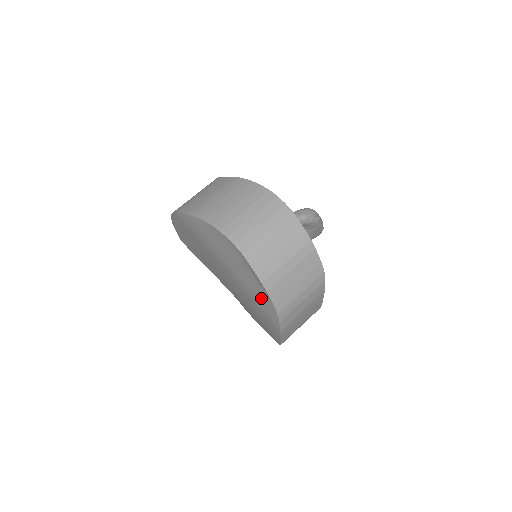
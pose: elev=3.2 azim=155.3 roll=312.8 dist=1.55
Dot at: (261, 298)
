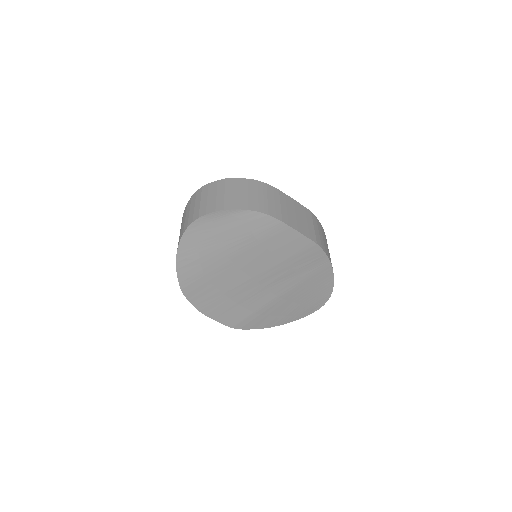
Dot at: (245, 224)
